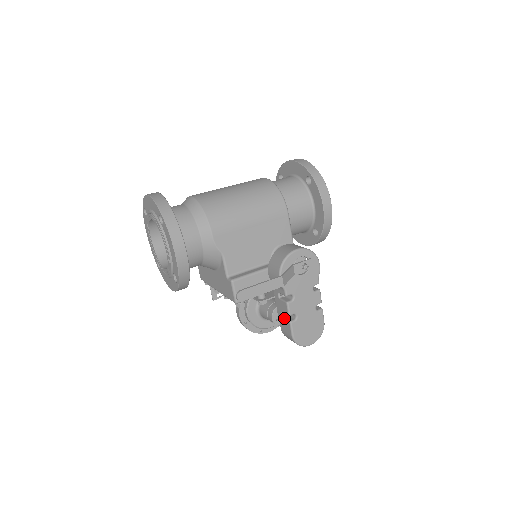
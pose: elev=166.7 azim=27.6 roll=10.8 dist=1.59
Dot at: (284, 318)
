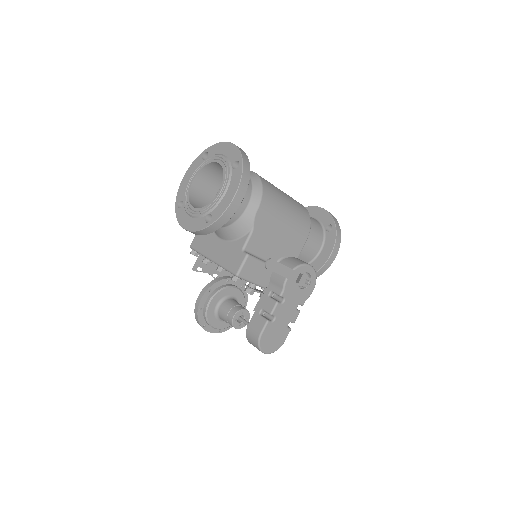
Dot at: (261, 315)
